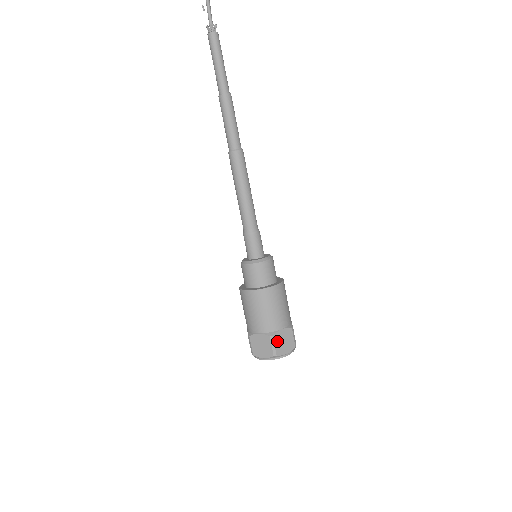
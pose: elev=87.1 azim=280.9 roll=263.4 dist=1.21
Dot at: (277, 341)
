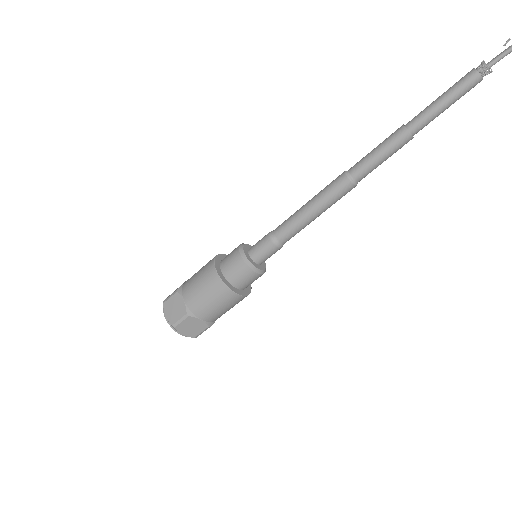
Dot at: (187, 322)
